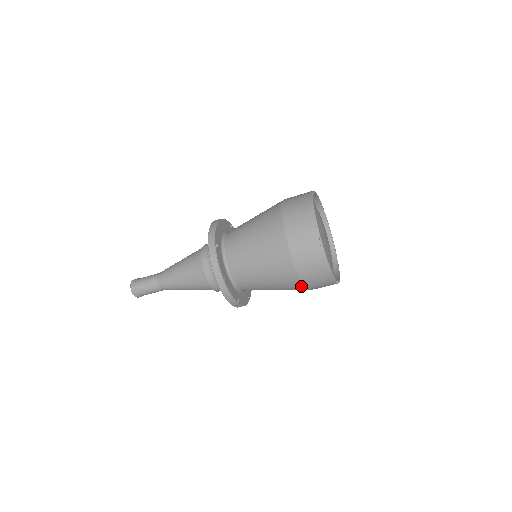
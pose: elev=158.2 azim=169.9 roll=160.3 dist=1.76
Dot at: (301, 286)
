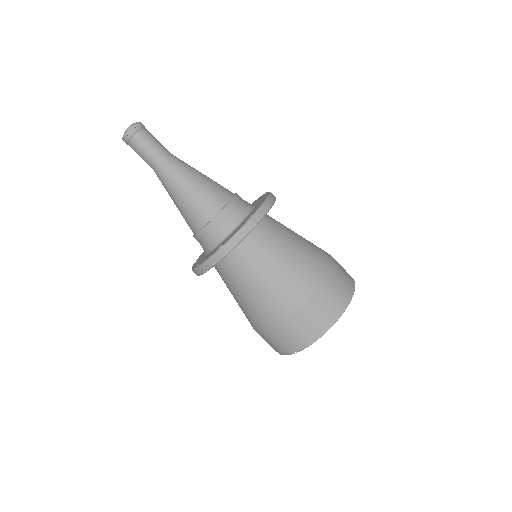
Dot at: occluded
